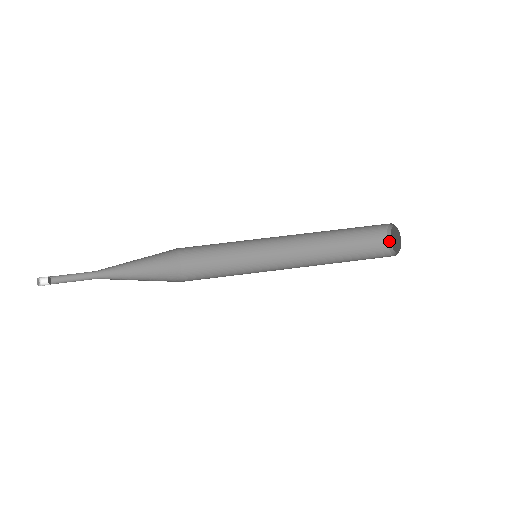
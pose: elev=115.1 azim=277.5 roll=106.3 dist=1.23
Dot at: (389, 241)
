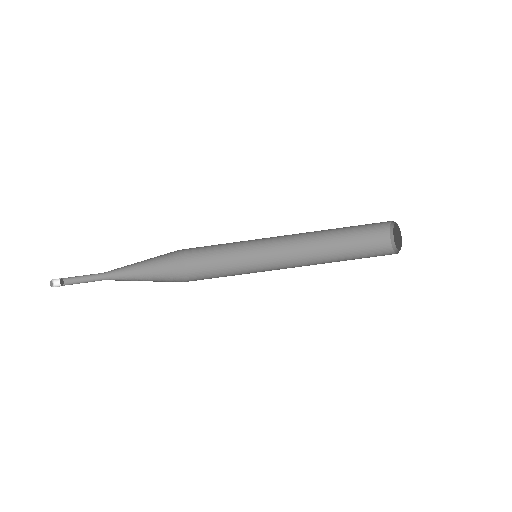
Dot at: (393, 223)
